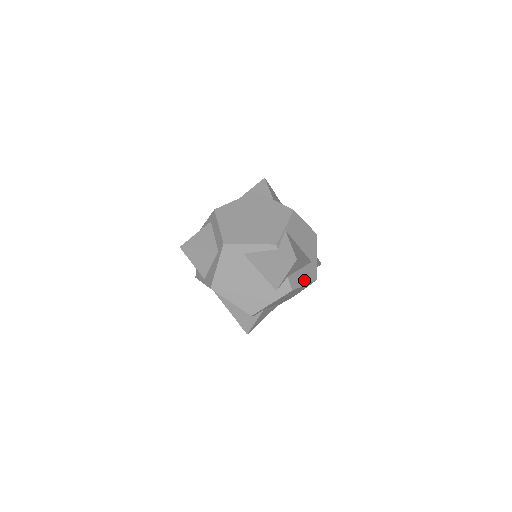
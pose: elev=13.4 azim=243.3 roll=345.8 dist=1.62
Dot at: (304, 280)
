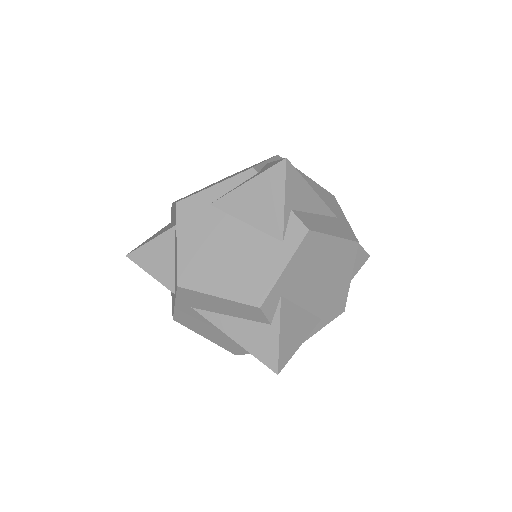
Dot at: (331, 230)
